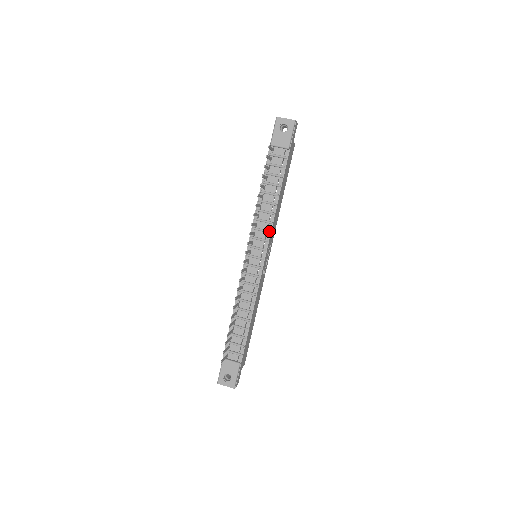
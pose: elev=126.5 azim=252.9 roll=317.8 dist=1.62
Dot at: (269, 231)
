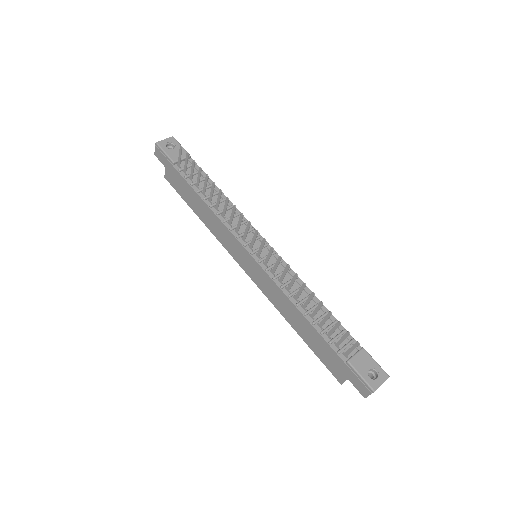
Dot at: (246, 220)
